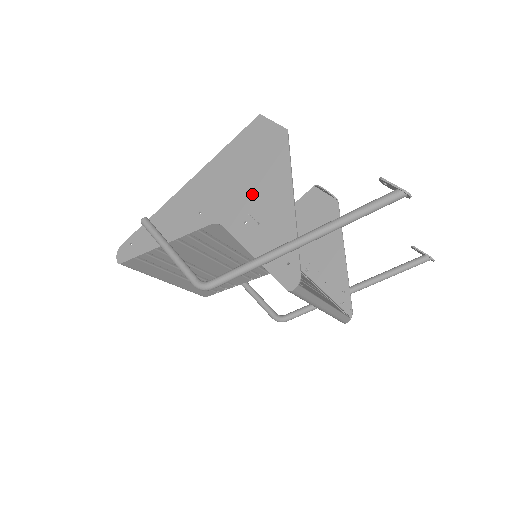
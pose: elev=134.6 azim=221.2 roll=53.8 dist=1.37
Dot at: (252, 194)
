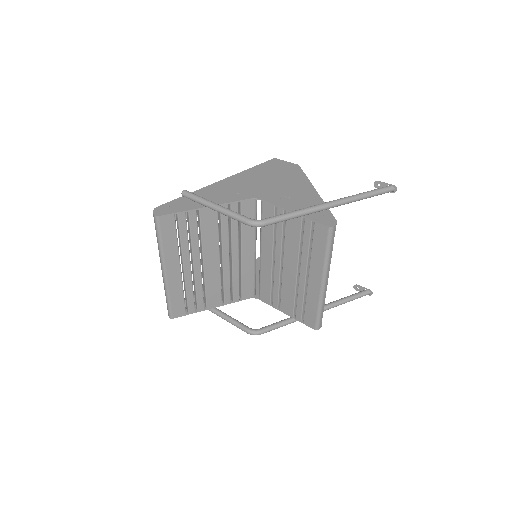
Dot at: (282, 187)
